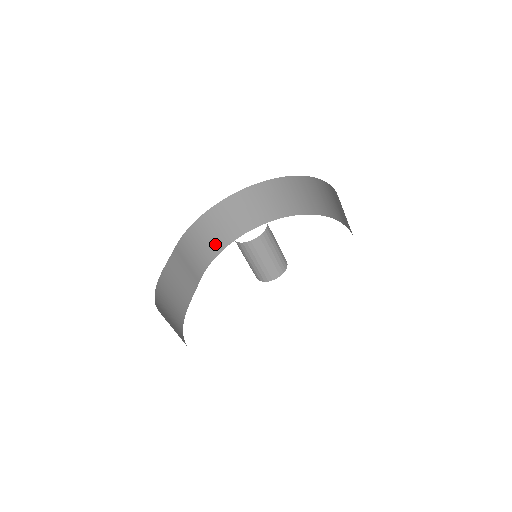
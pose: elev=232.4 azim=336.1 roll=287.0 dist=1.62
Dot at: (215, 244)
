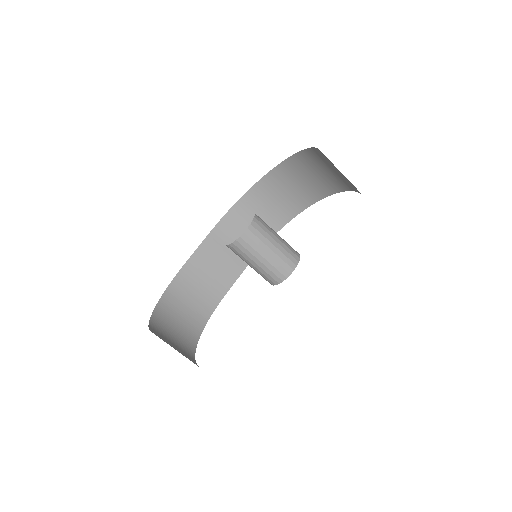
Dot at: (269, 223)
